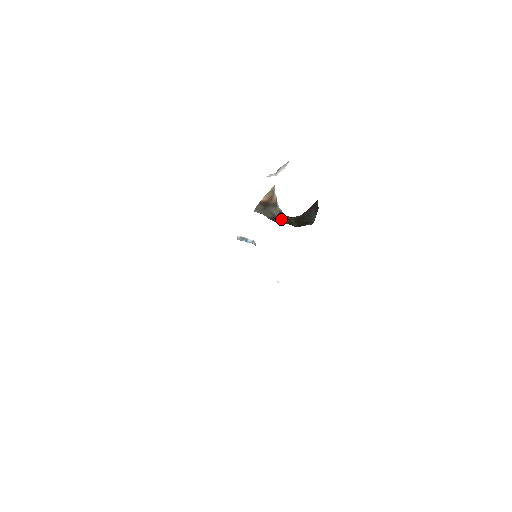
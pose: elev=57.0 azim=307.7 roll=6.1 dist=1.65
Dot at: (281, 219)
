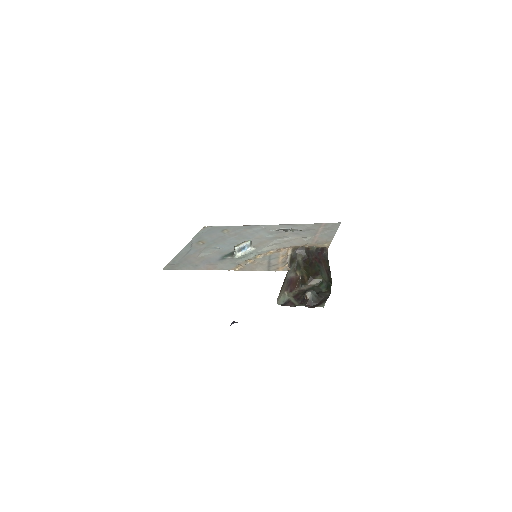
Dot at: (294, 279)
